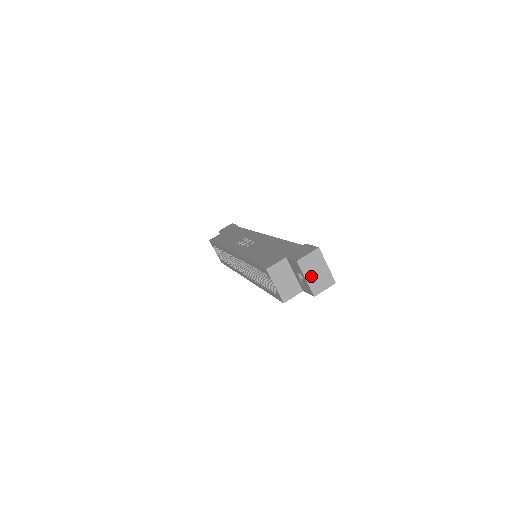
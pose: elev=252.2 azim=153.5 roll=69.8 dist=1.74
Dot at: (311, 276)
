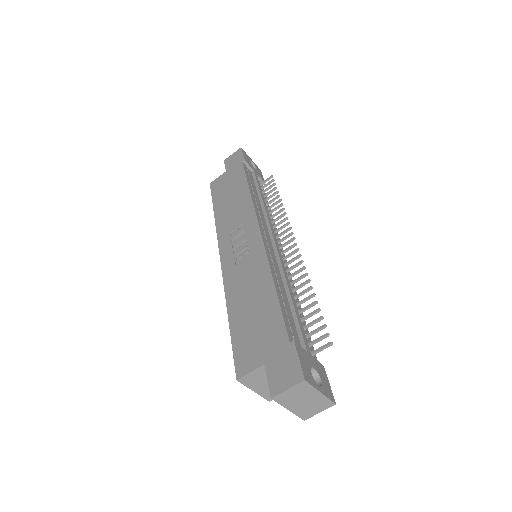
Dot at: (296, 406)
